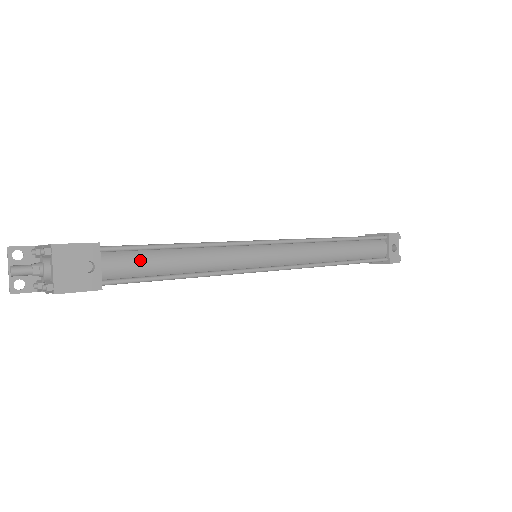
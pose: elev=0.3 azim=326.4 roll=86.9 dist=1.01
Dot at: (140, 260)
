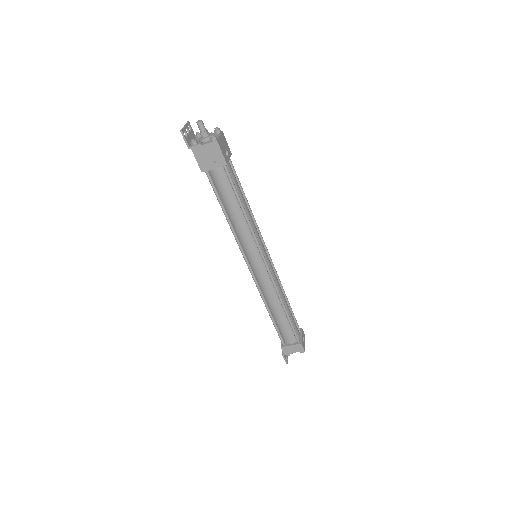
Dot at: (236, 180)
